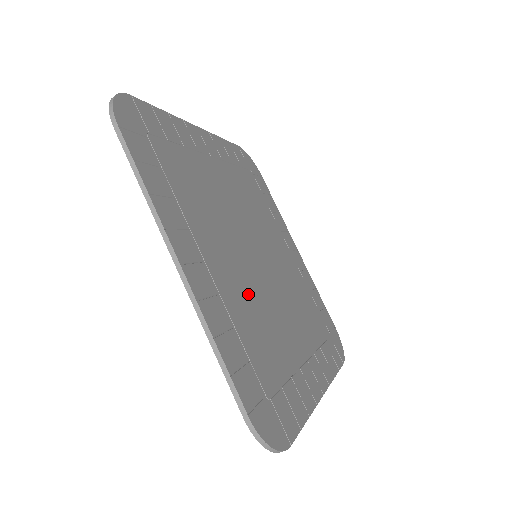
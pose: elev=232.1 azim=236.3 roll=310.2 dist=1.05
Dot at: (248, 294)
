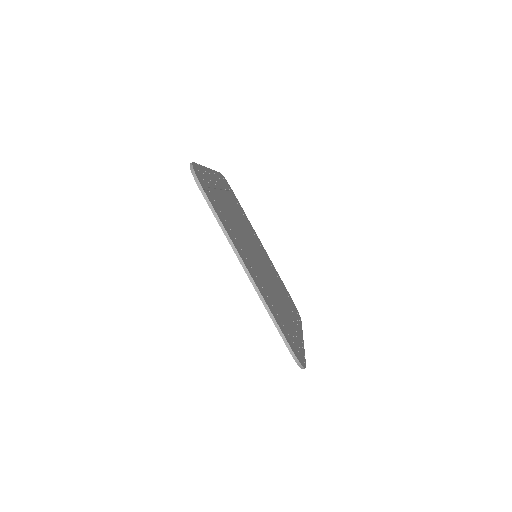
Dot at: (266, 282)
